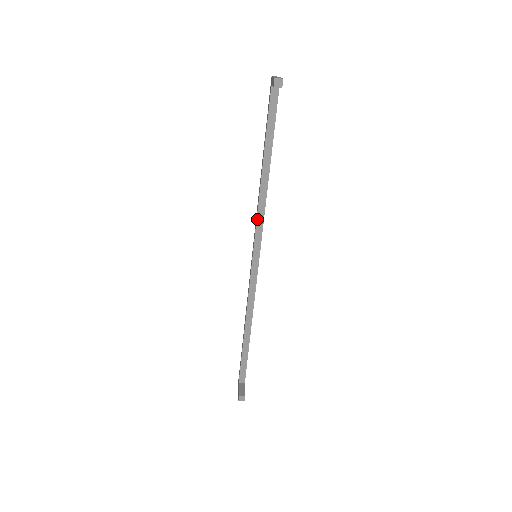
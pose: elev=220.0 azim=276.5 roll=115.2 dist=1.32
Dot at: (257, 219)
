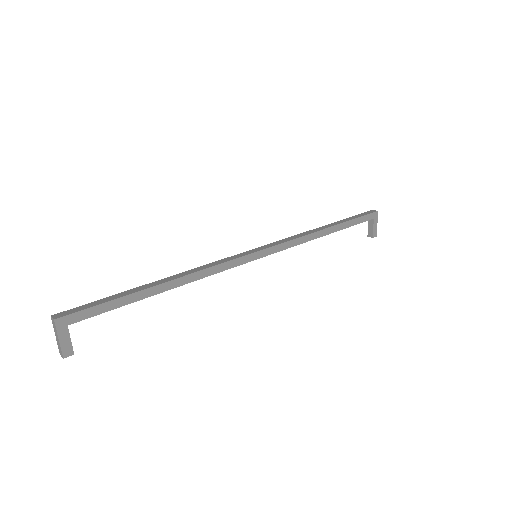
Dot at: occluded
